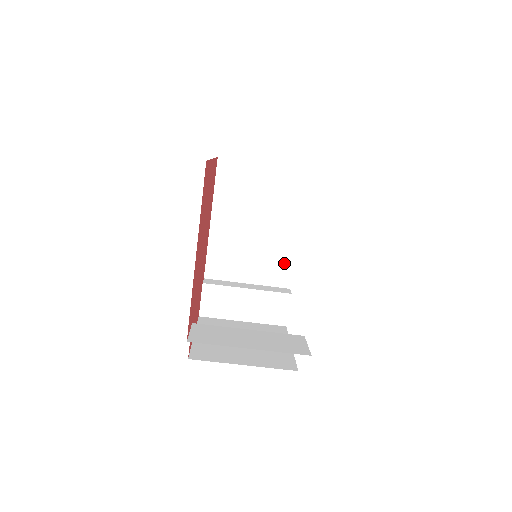
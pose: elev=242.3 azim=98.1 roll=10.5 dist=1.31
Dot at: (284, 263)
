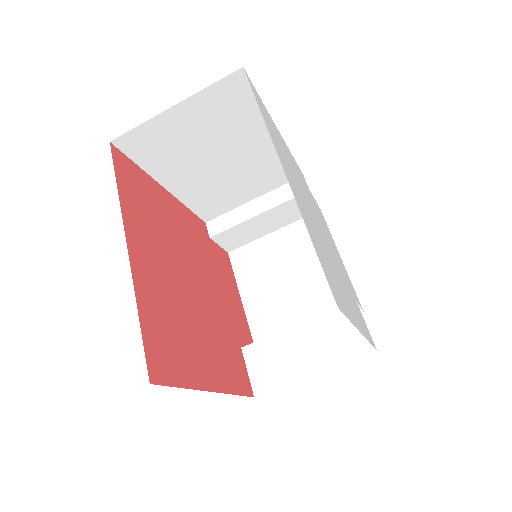
Dot at: (281, 164)
